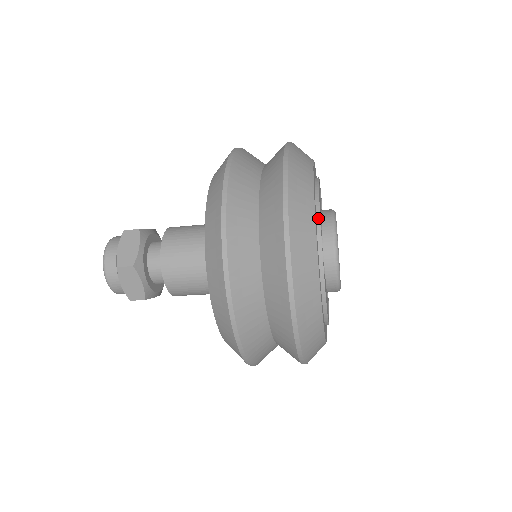
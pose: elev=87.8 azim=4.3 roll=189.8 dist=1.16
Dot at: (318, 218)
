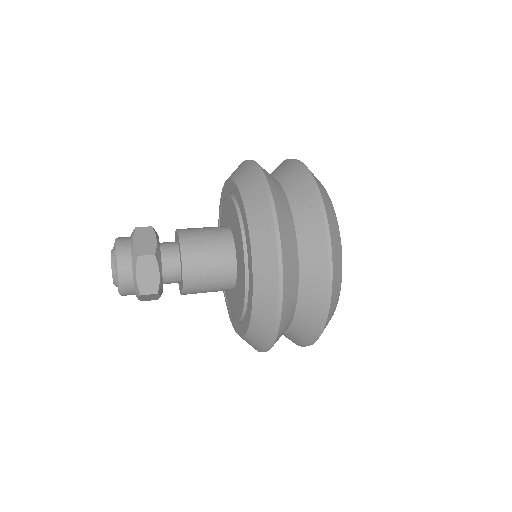
Dot at: occluded
